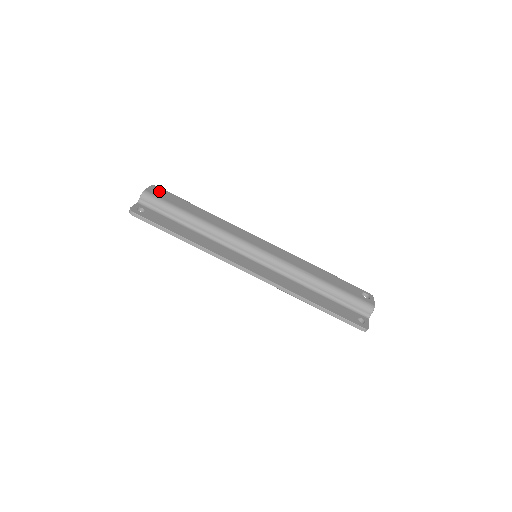
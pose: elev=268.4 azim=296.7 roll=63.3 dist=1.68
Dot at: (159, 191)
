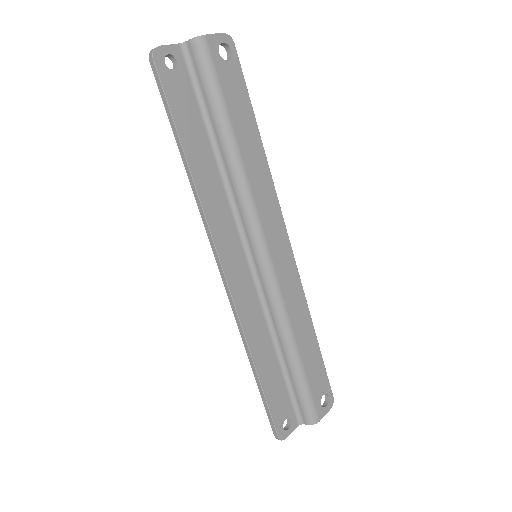
Dot at: (229, 52)
